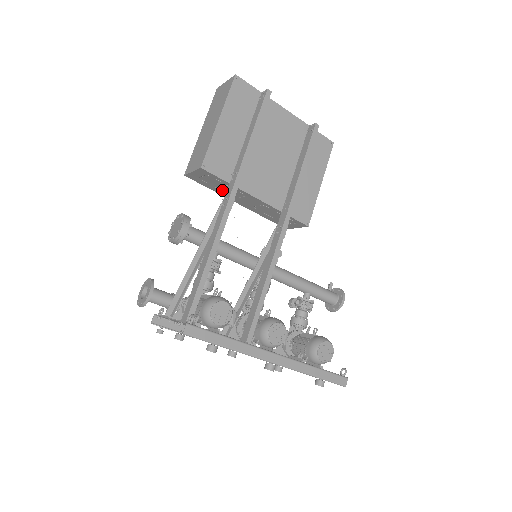
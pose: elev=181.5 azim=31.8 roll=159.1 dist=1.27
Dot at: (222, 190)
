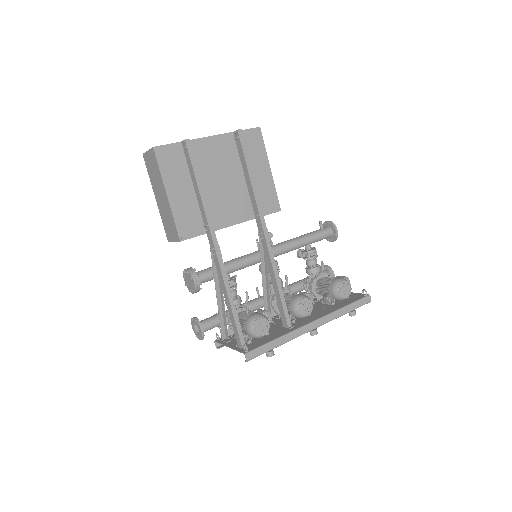
Dot at: occluded
